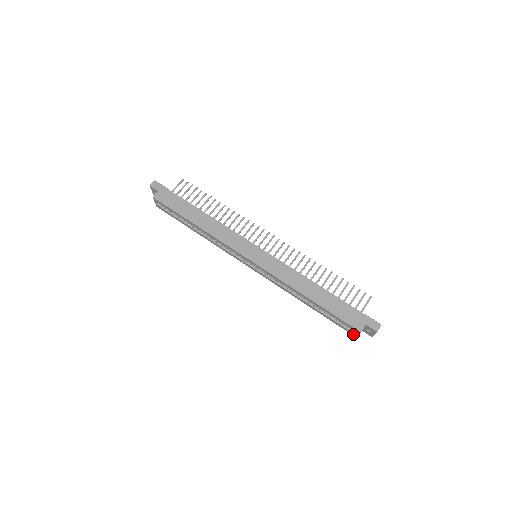
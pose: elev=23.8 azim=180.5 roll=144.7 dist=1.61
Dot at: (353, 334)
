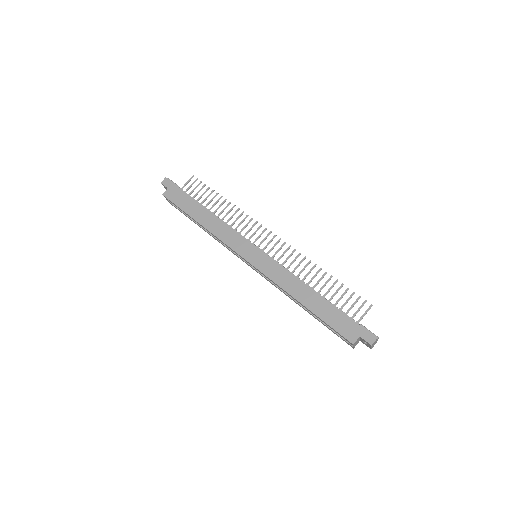
Dot at: occluded
